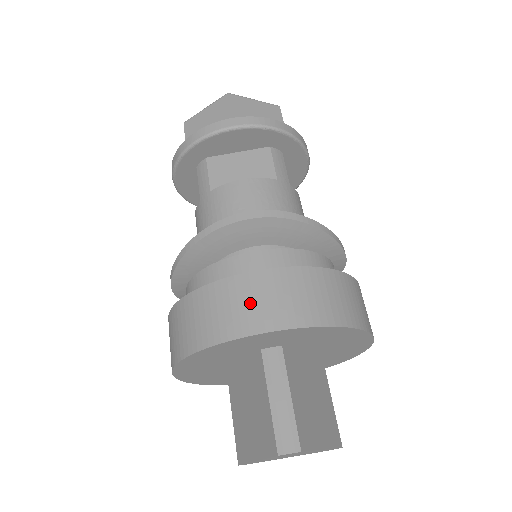
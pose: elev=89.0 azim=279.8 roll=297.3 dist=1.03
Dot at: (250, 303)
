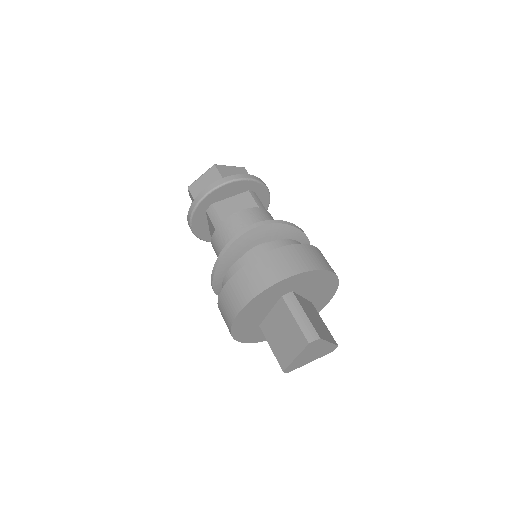
Dot at: (273, 267)
